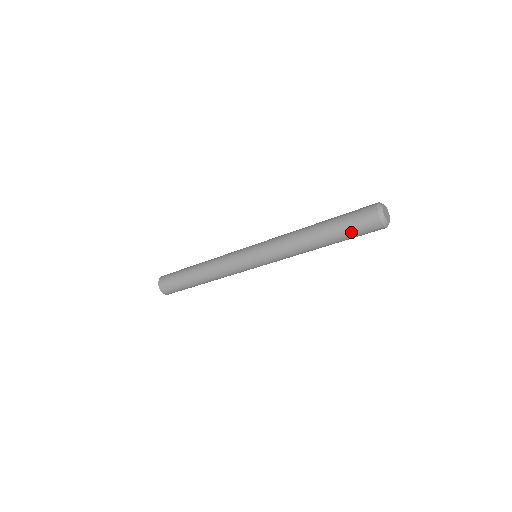
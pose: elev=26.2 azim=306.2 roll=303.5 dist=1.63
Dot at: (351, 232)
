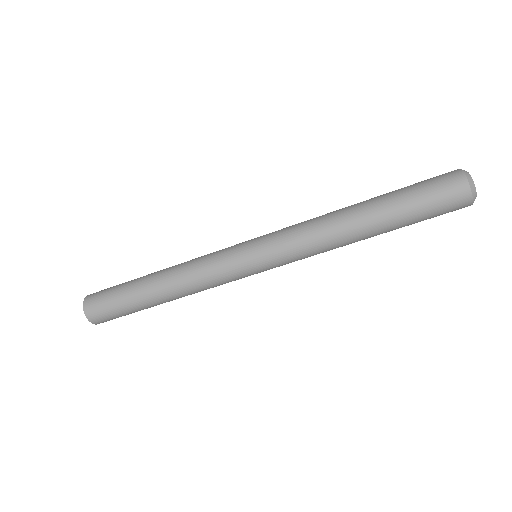
Dot at: (422, 209)
